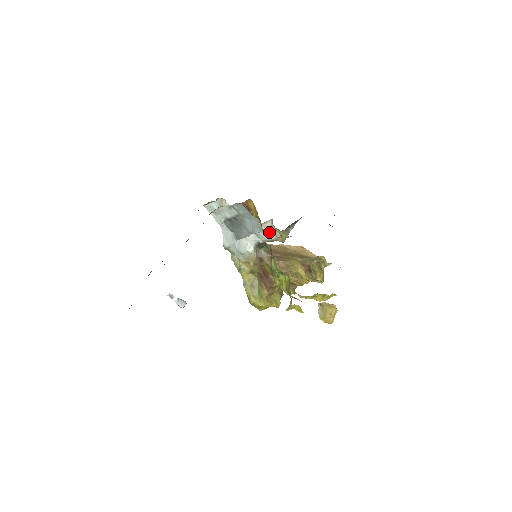
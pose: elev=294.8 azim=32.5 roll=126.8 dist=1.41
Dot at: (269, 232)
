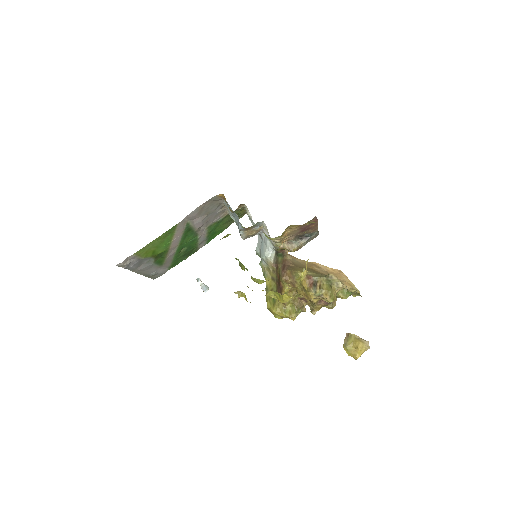
Dot at: occluded
